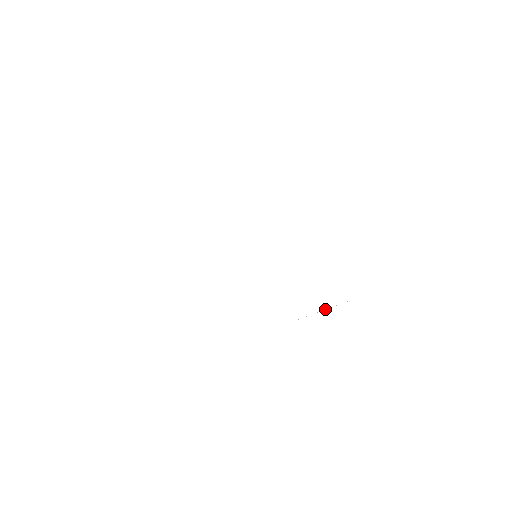
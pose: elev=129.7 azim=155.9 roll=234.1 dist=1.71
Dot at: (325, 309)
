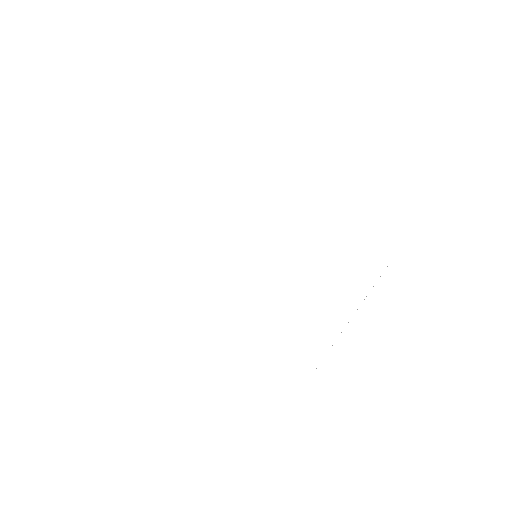
Dot at: occluded
